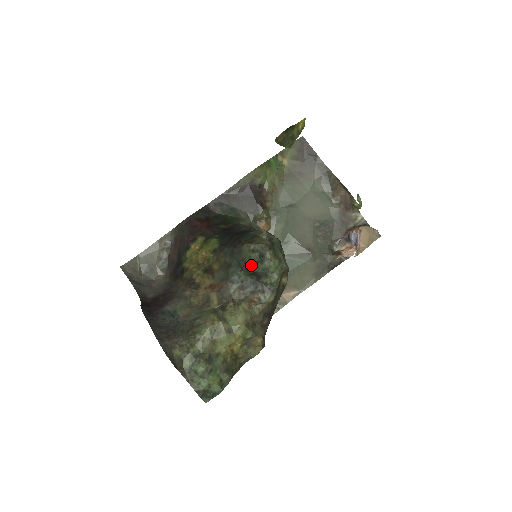
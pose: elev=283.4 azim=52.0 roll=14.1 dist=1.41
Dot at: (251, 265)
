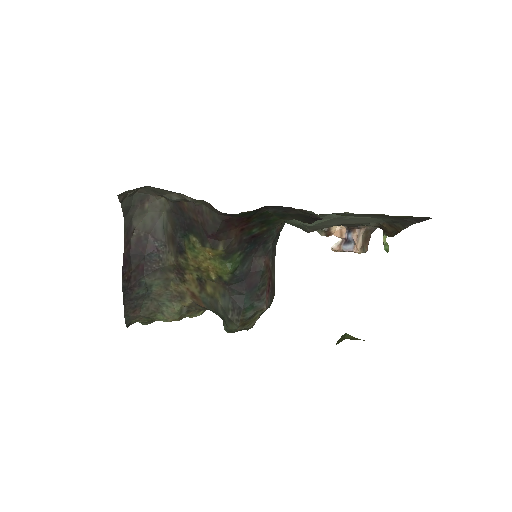
Dot at: (228, 332)
